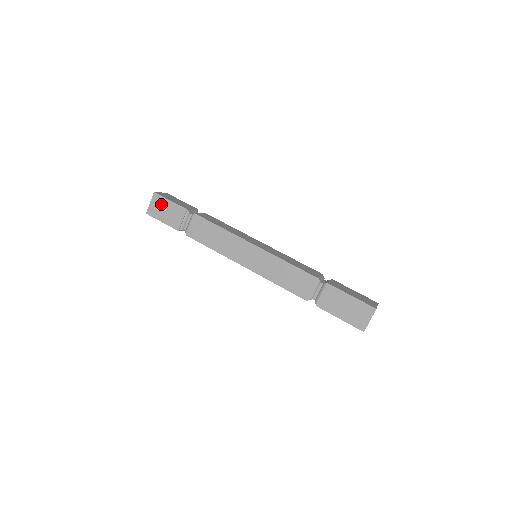
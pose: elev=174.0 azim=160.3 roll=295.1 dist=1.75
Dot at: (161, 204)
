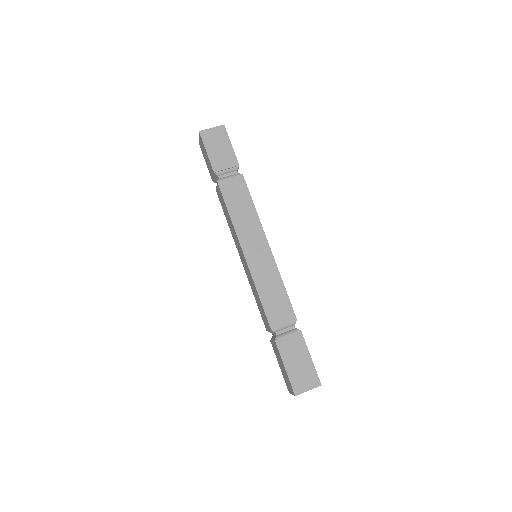
Dot at: (203, 147)
